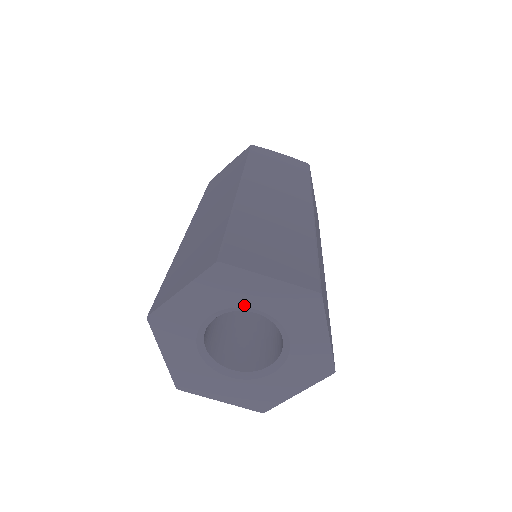
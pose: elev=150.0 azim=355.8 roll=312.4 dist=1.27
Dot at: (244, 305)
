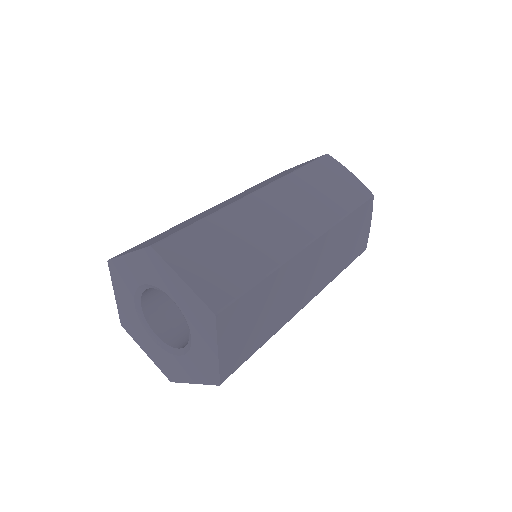
Dot at: (164, 290)
